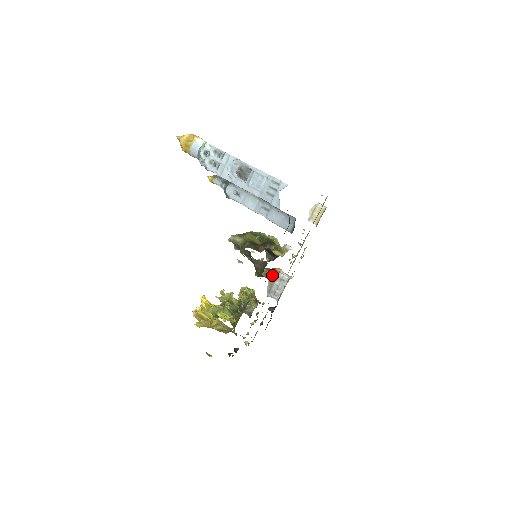
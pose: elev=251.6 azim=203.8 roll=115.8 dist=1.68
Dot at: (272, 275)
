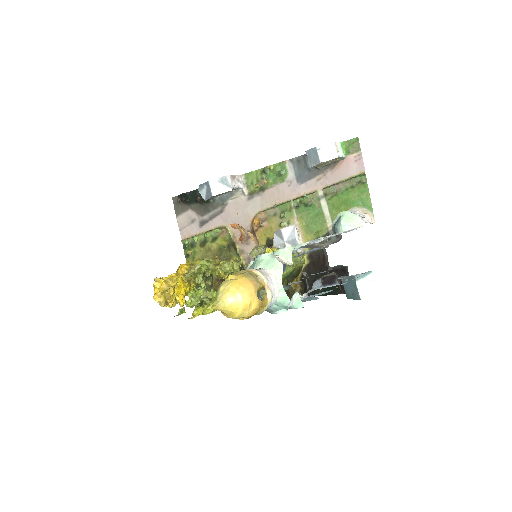
Dot at: occluded
